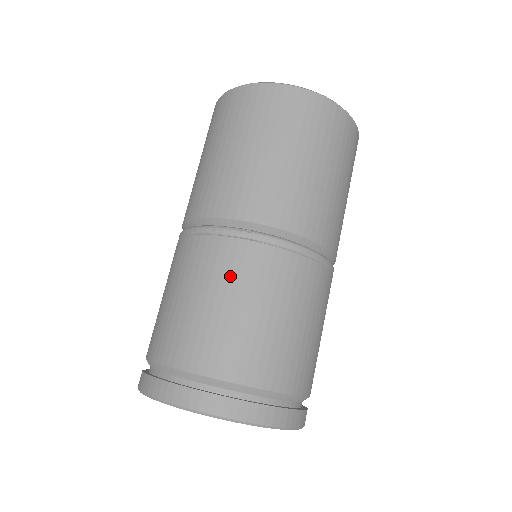
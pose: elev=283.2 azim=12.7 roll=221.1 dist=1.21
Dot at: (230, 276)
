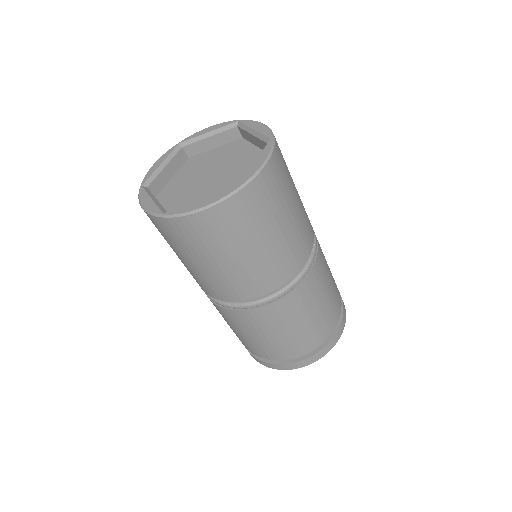
Dot at: (247, 326)
